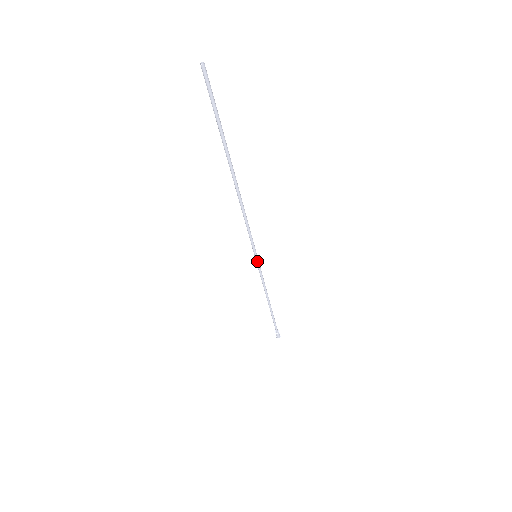
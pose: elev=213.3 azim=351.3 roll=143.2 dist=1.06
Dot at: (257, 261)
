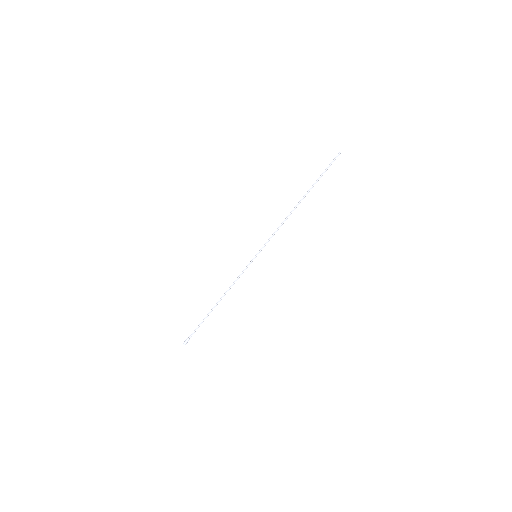
Dot at: occluded
